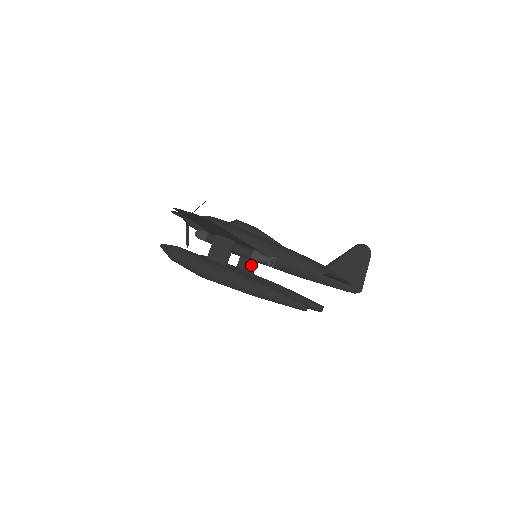
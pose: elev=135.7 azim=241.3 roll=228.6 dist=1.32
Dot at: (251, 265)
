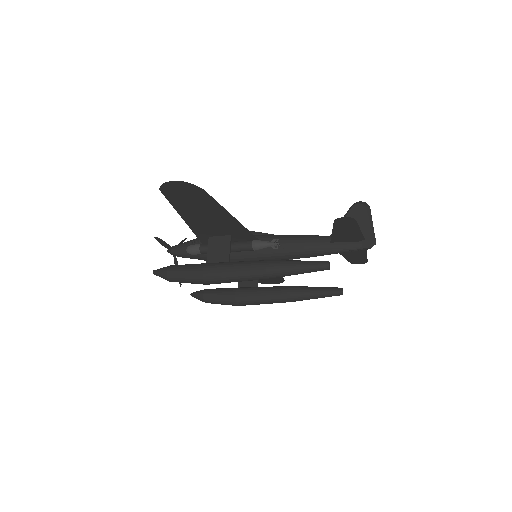
Dot at: (253, 280)
